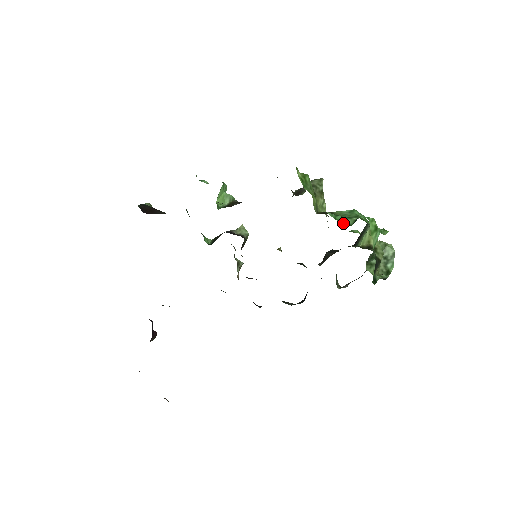
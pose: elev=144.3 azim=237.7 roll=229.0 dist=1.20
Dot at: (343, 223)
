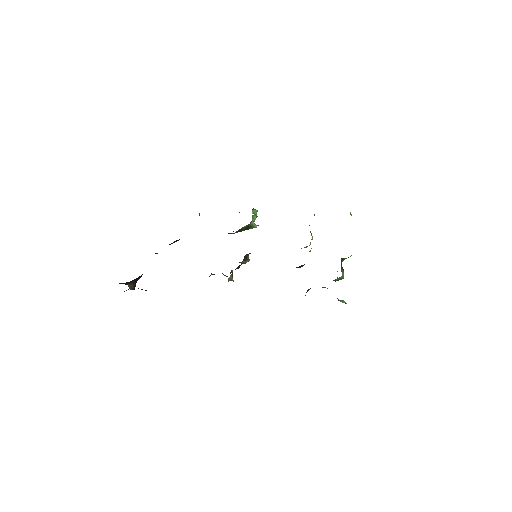
Dot at: occluded
